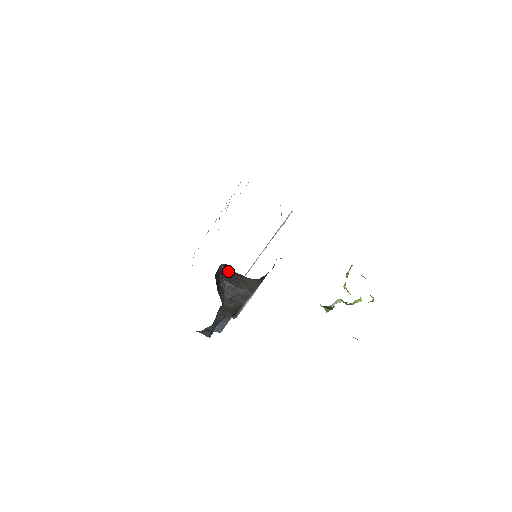
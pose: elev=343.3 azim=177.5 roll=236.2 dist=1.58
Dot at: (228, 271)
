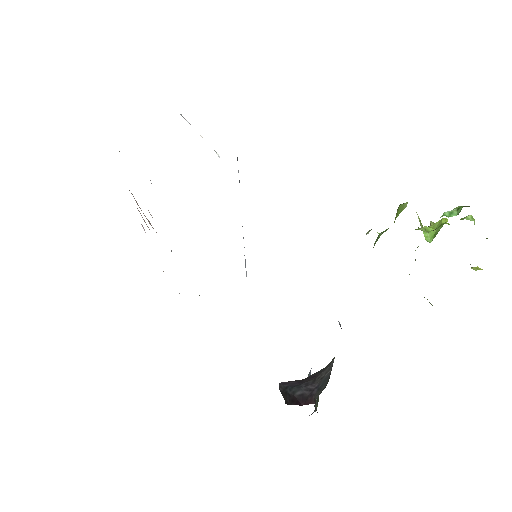
Dot at: (292, 381)
